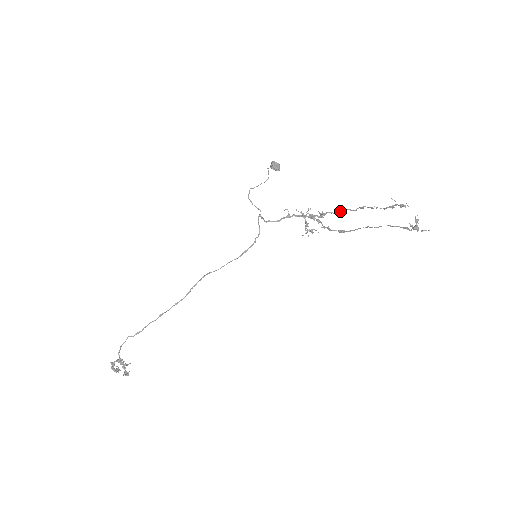
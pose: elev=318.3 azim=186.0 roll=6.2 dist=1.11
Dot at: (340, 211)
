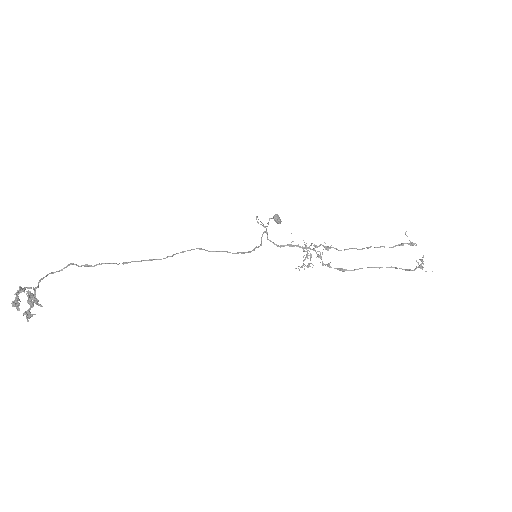
Dot at: (345, 249)
